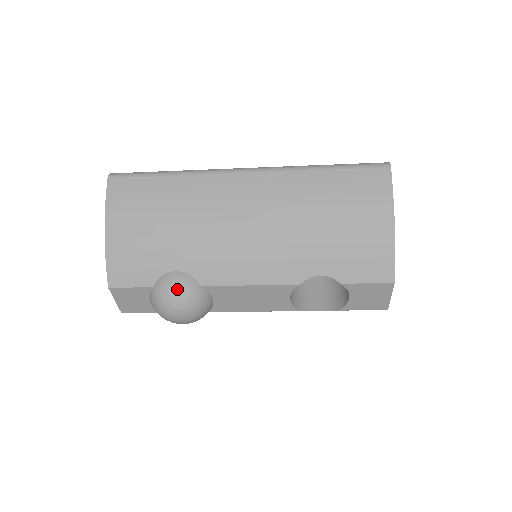
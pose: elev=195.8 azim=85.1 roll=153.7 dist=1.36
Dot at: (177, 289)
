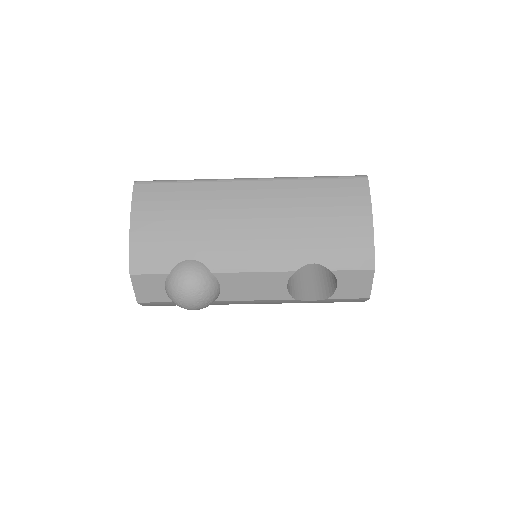
Dot at: (191, 274)
